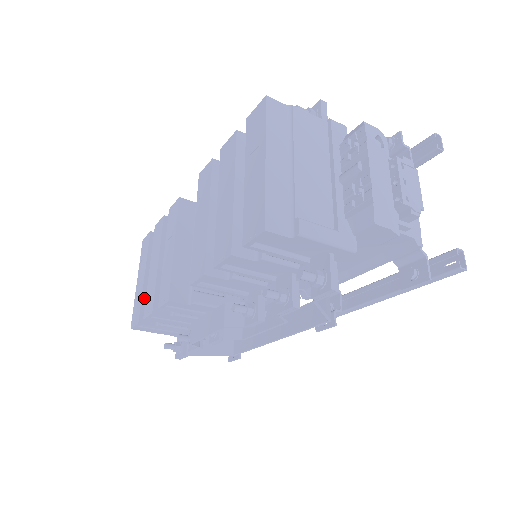
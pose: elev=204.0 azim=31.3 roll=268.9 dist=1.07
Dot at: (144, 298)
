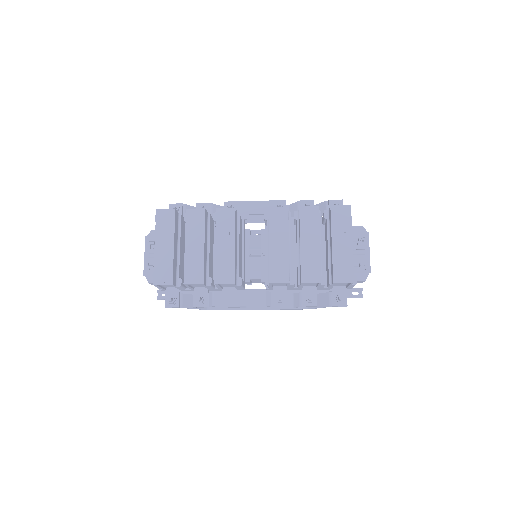
Dot at: (174, 265)
